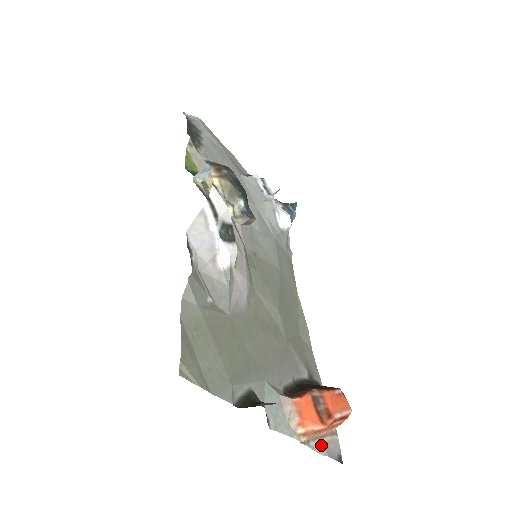
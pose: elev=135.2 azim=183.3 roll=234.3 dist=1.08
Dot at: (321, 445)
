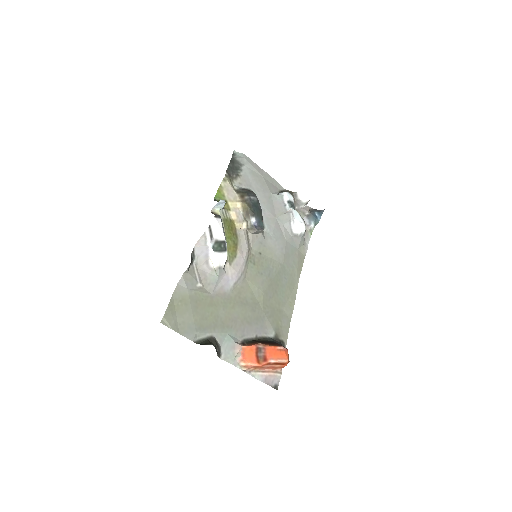
Dot at: (262, 376)
